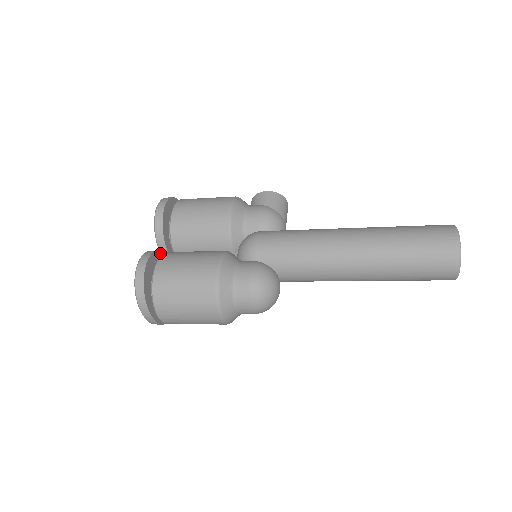
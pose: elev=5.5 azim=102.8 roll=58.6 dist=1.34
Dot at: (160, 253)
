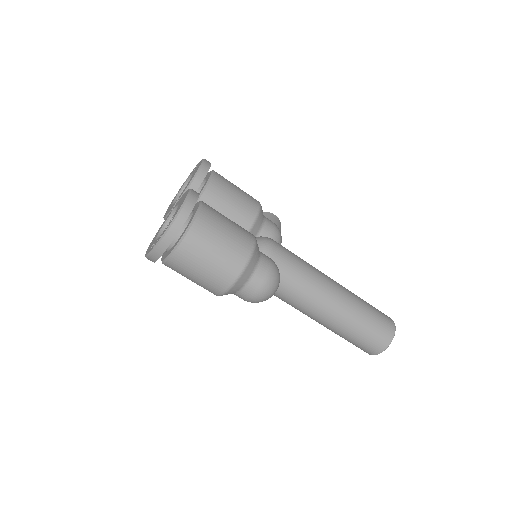
Dot at: occluded
